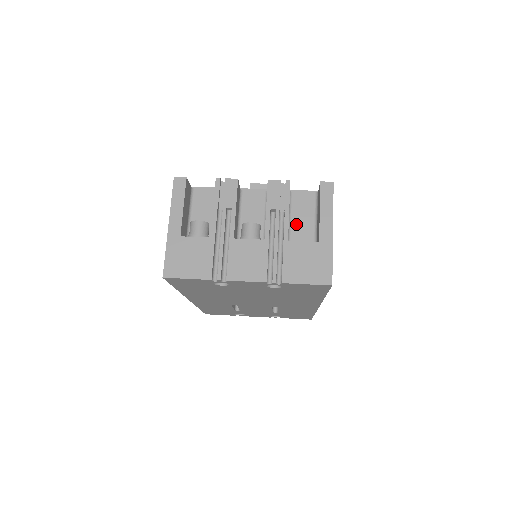
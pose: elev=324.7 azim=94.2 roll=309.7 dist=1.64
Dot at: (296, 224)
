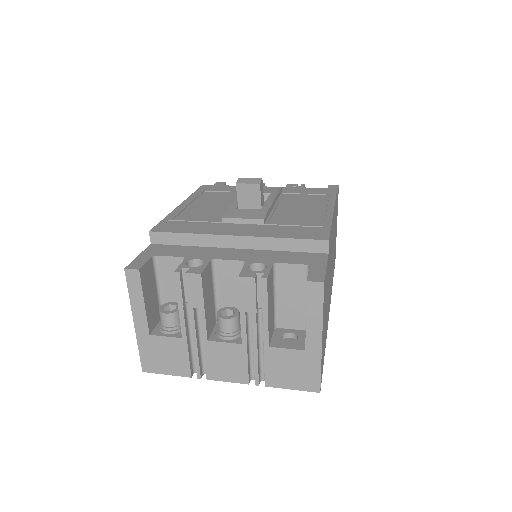
Dot at: (283, 302)
